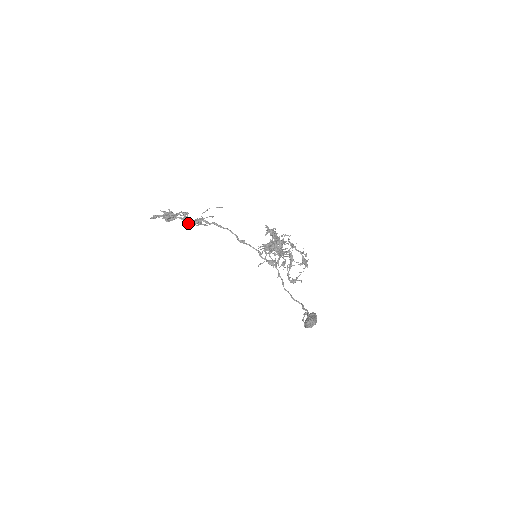
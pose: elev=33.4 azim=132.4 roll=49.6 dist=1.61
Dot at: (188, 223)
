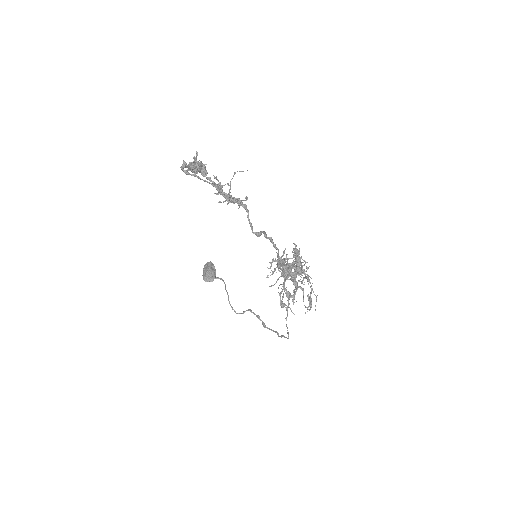
Dot at: (225, 201)
